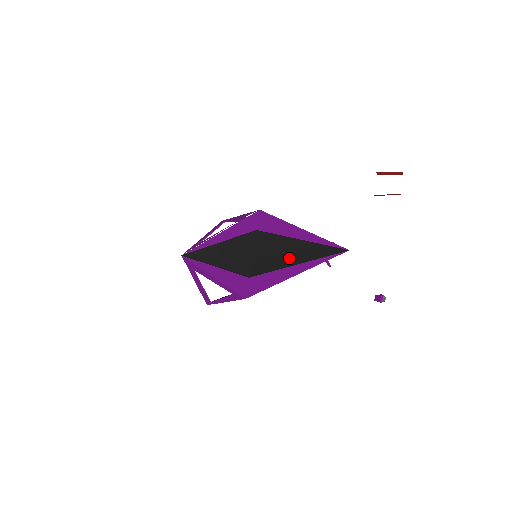
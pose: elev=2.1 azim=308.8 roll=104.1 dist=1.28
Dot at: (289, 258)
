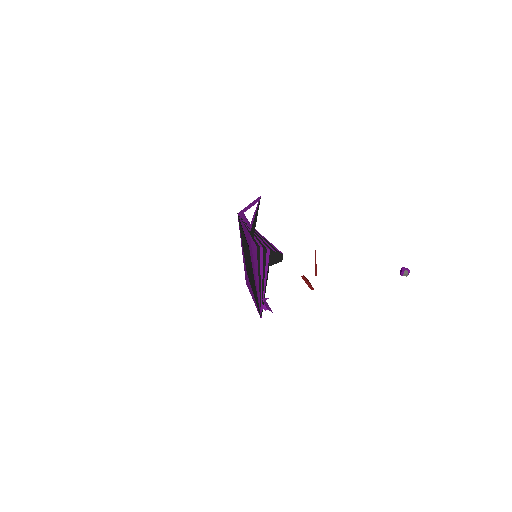
Dot at: (254, 285)
